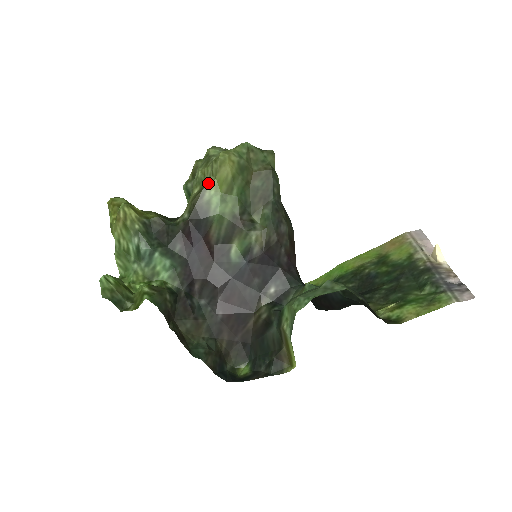
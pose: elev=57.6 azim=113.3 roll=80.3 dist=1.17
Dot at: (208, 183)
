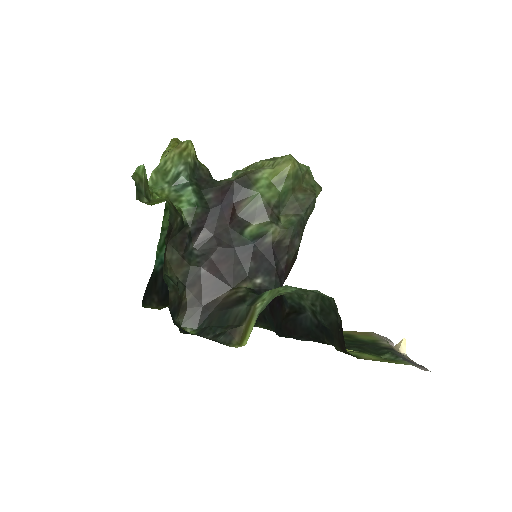
Dot at: (266, 168)
